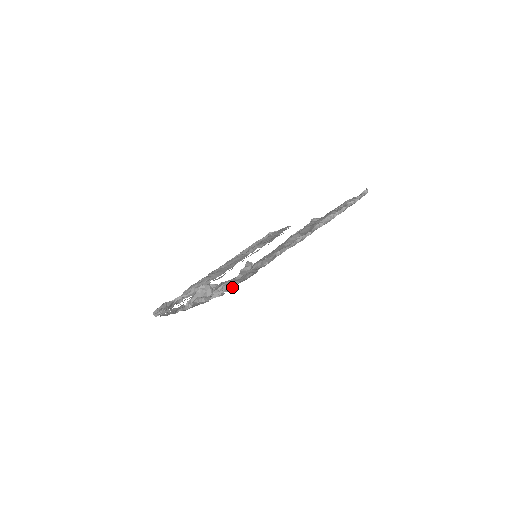
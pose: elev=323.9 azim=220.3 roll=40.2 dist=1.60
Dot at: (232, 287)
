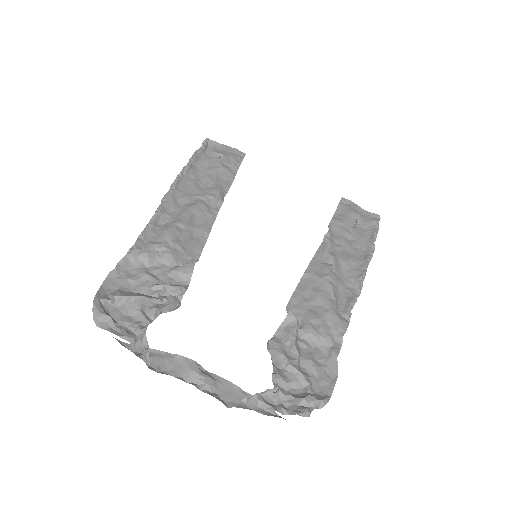
Dot at: (318, 408)
